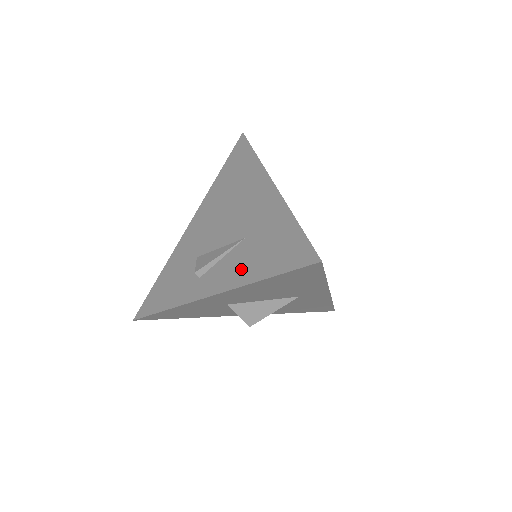
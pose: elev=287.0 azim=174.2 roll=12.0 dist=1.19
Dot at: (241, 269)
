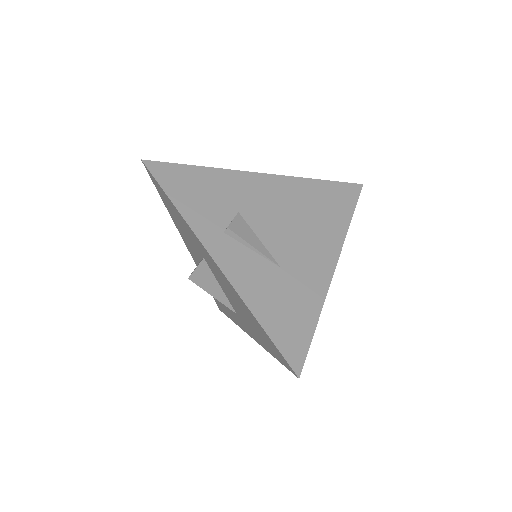
Dot at: (254, 285)
